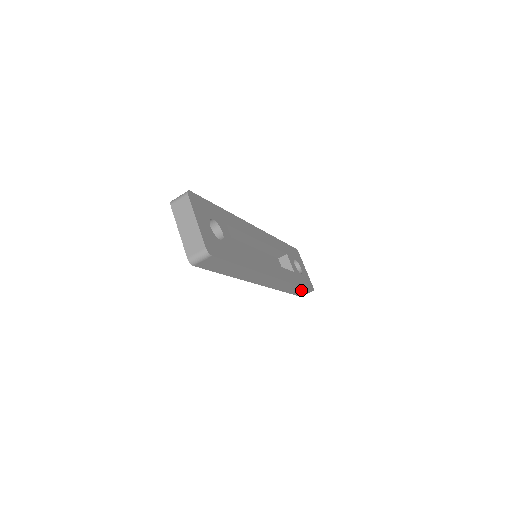
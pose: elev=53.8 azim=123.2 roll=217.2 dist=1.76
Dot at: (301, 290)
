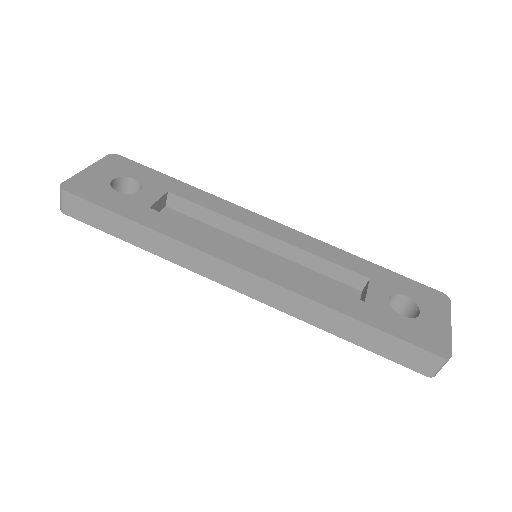
Dot at: (390, 343)
